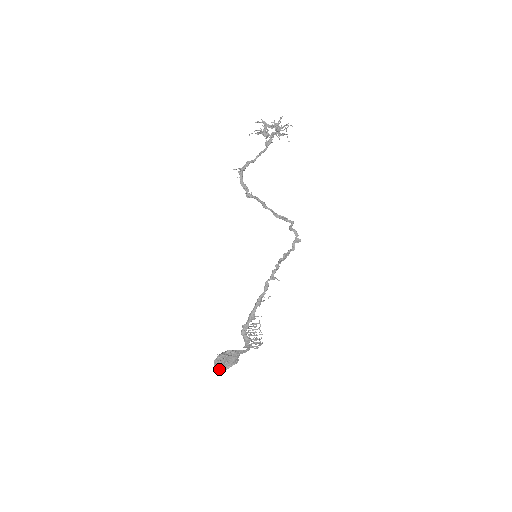
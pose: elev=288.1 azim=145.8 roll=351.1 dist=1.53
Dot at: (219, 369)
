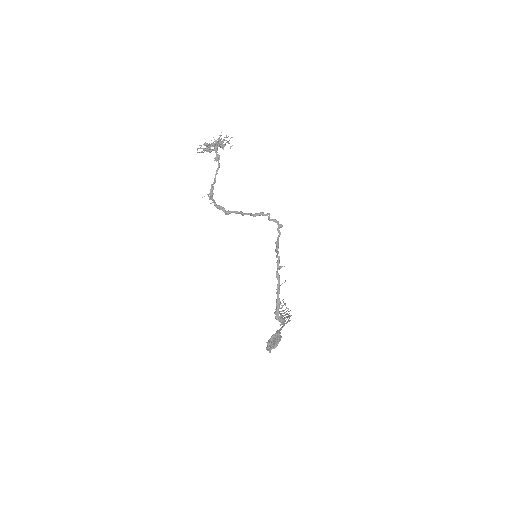
Dot at: occluded
